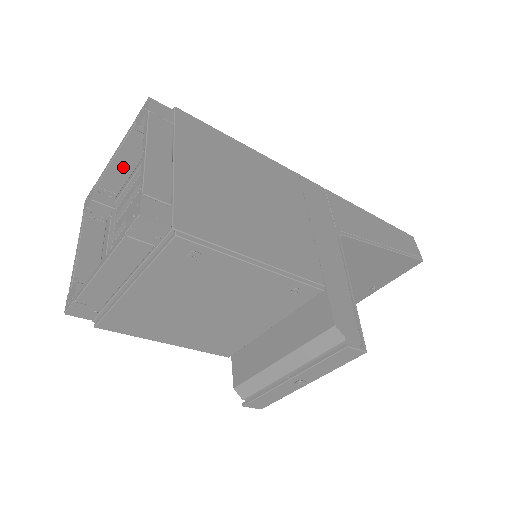
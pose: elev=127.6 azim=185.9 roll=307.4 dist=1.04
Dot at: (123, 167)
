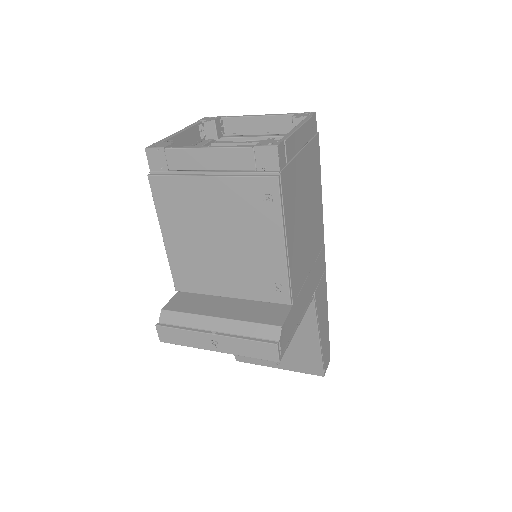
Dot at: (251, 127)
